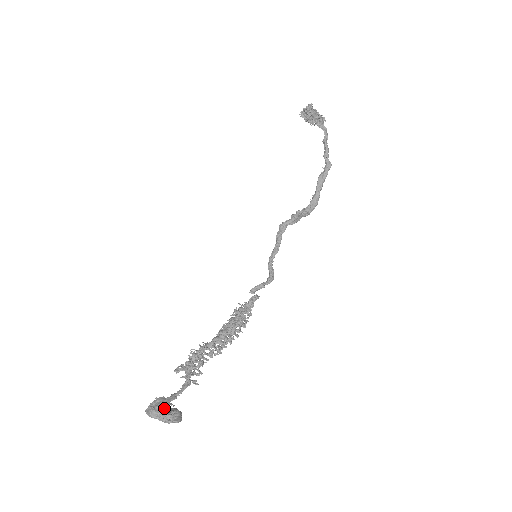
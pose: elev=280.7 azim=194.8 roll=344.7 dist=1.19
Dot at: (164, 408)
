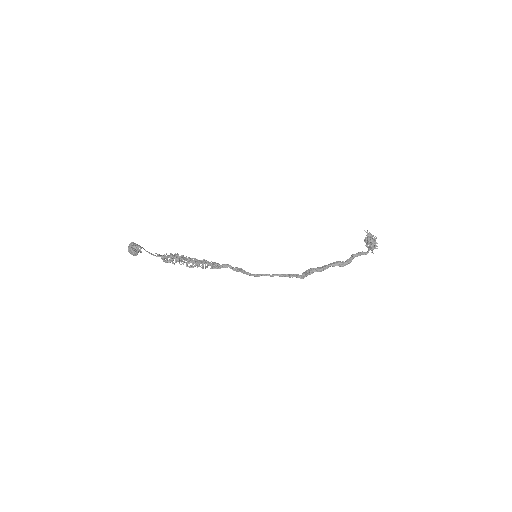
Dot at: (137, 244)
